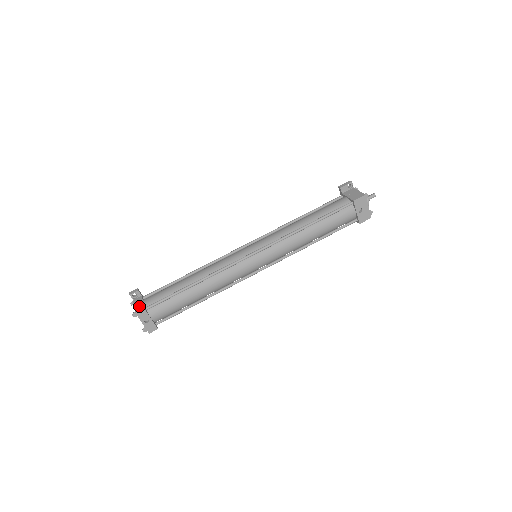
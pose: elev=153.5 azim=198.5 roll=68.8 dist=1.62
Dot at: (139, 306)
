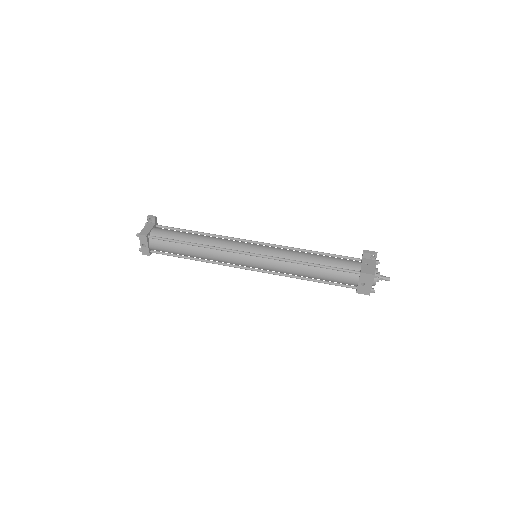
Dot at: (145, 231)
